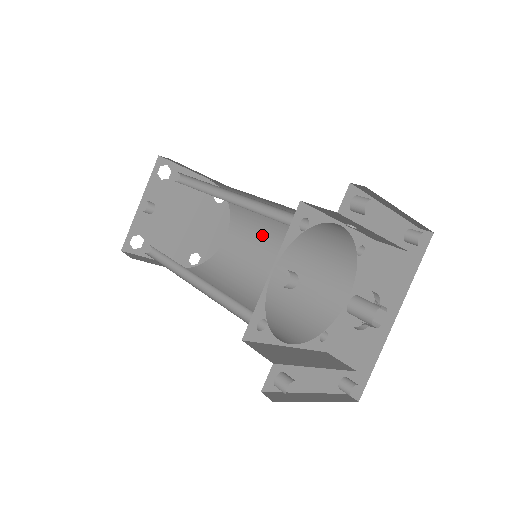
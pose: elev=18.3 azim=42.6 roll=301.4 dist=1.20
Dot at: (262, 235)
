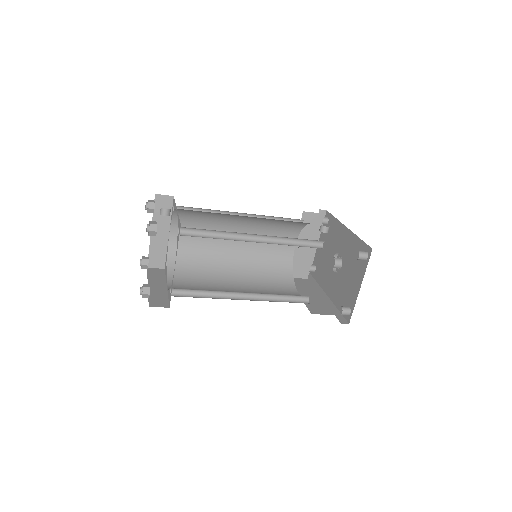
Dot at: (210, 279)
